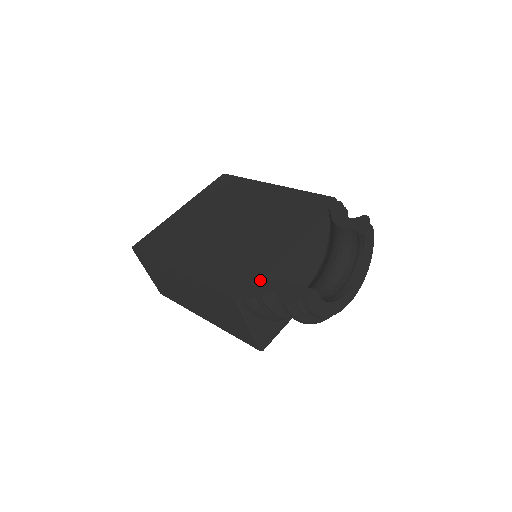
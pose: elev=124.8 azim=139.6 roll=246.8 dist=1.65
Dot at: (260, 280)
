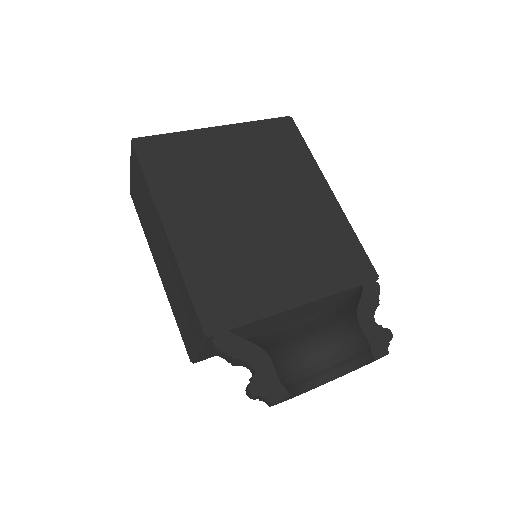
Dot at: (244, 326)
